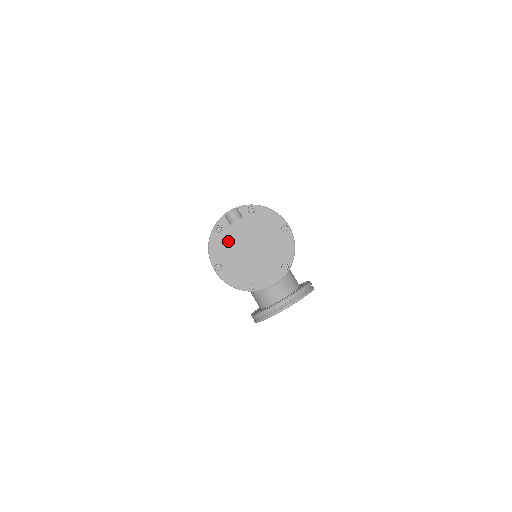
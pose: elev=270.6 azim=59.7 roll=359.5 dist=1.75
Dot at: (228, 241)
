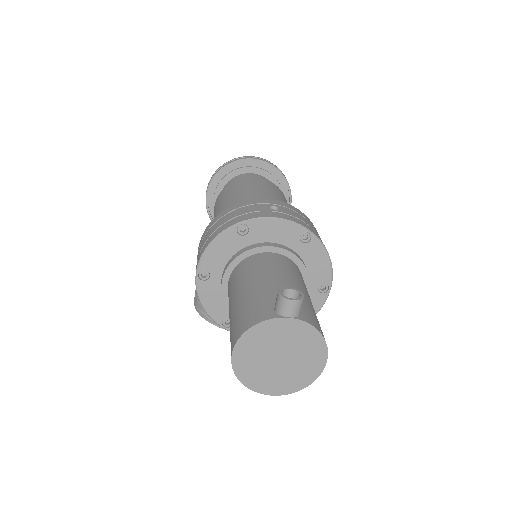
Dot at: (254, 335)
